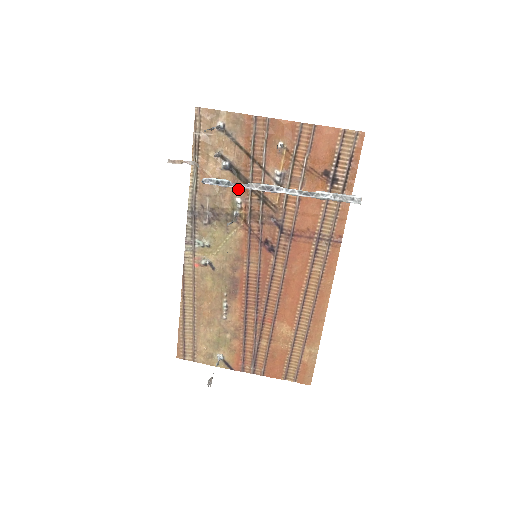
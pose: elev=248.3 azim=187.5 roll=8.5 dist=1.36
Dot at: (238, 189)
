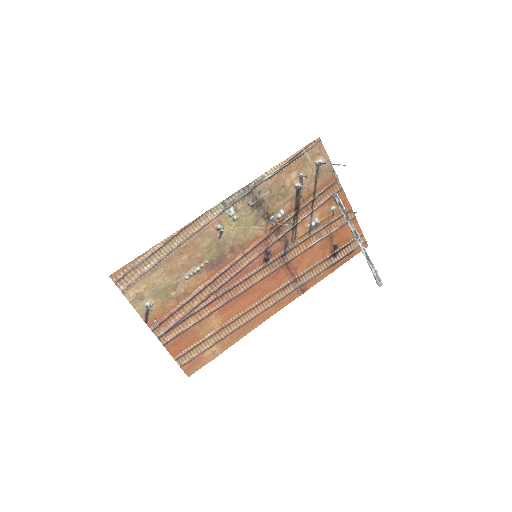
Dot at: (289, 206)
